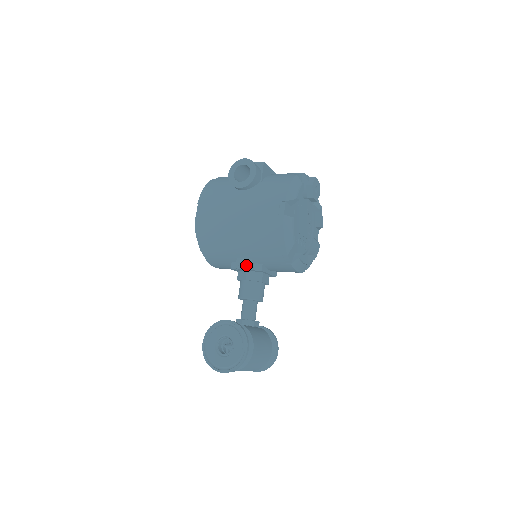
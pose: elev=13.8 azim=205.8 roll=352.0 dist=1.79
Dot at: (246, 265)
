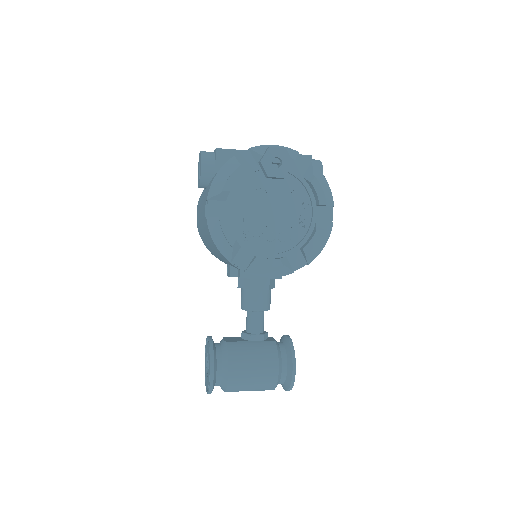
Dot at: occluded
